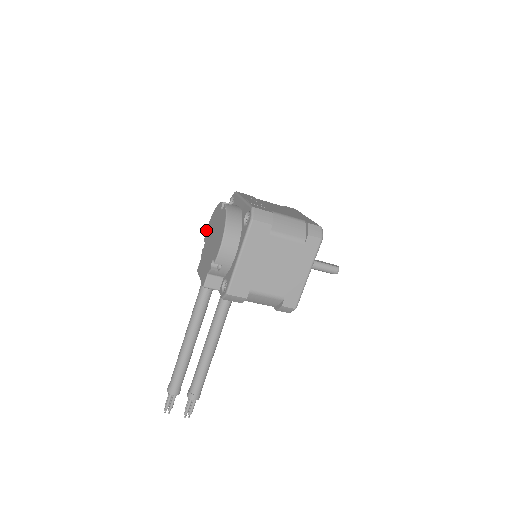
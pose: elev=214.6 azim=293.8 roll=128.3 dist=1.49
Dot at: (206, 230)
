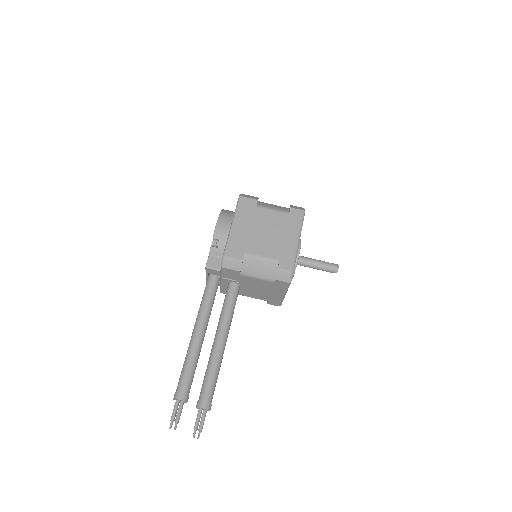
Dot at: occluded
